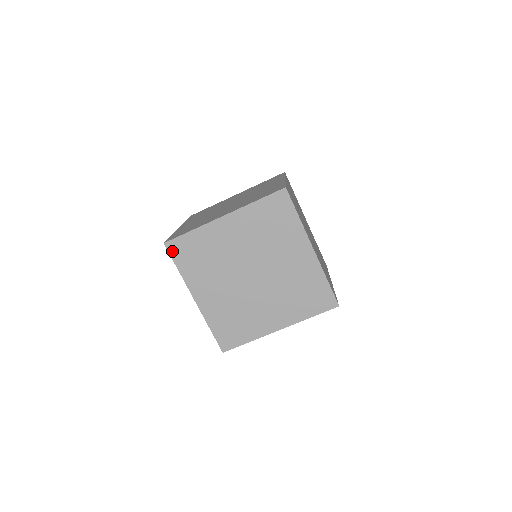
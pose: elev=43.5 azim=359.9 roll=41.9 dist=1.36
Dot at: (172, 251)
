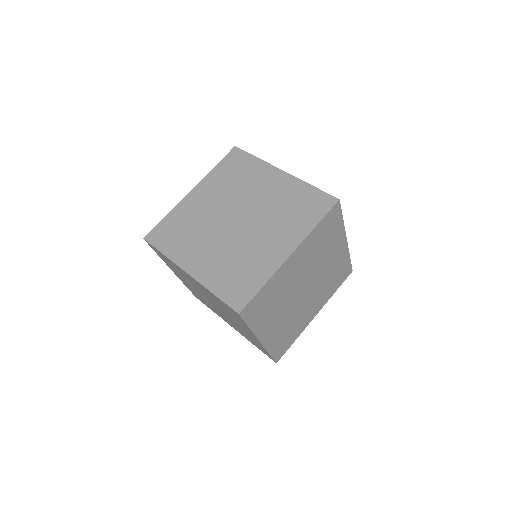
Dot at: (151, 246)
